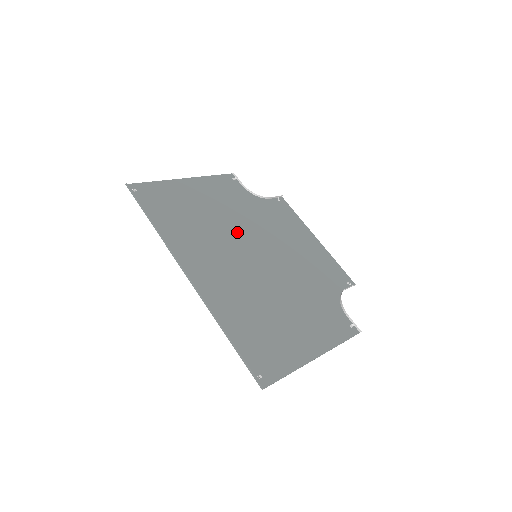
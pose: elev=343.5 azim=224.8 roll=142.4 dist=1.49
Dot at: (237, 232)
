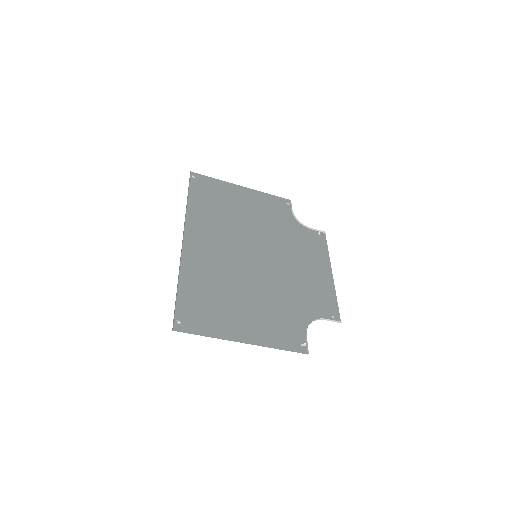
Dot at: (254, 235)
